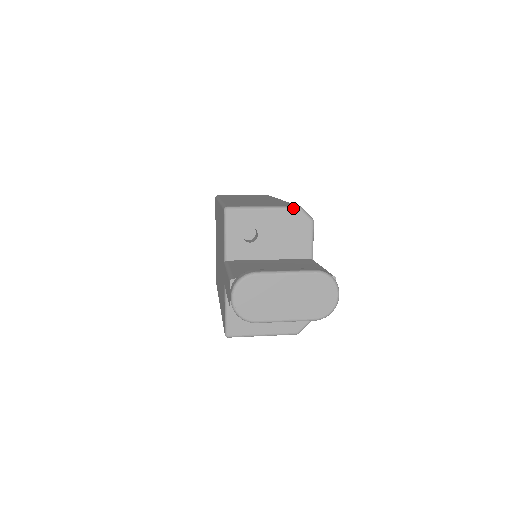
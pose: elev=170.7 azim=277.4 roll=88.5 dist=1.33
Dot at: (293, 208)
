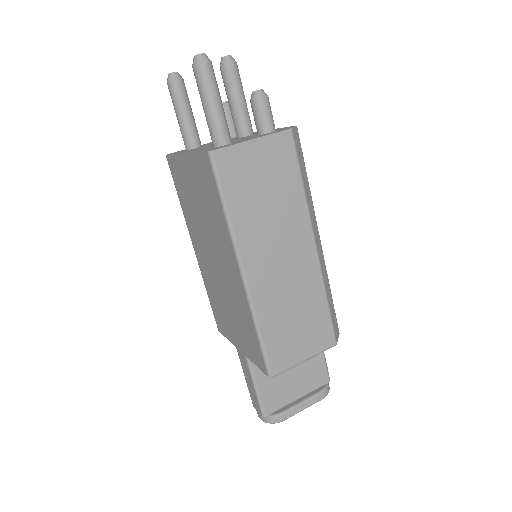
Dot at: occluded
